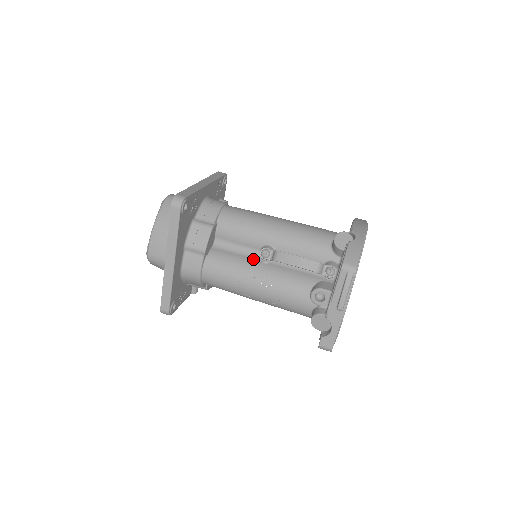
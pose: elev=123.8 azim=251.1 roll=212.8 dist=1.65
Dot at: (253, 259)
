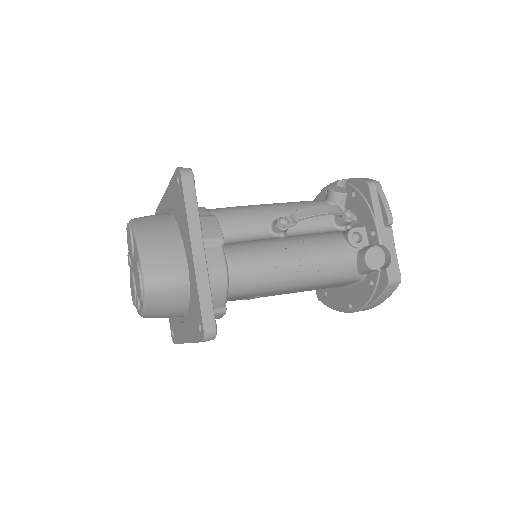
Dot at: (270, 238)
